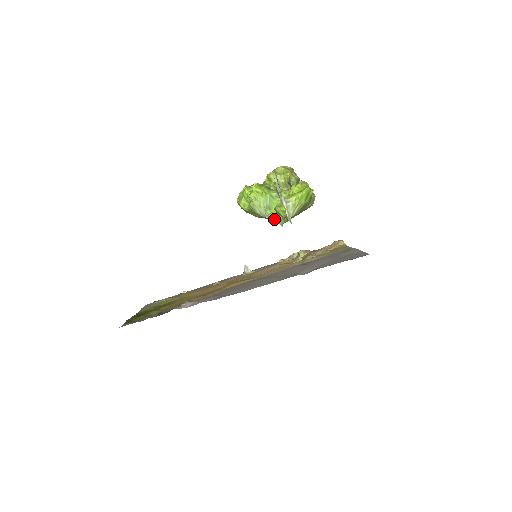
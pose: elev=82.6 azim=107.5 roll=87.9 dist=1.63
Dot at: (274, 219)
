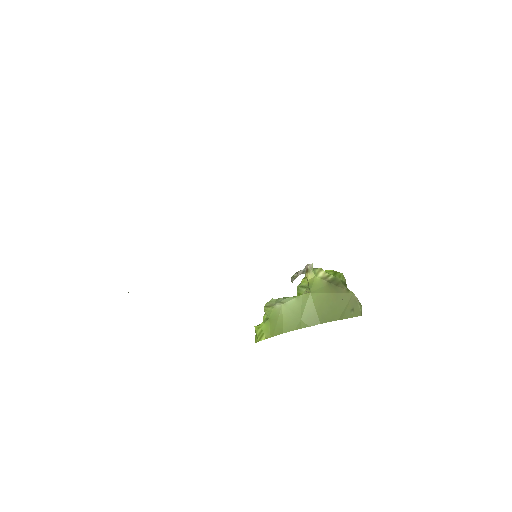
Dot at: (297, 298)
